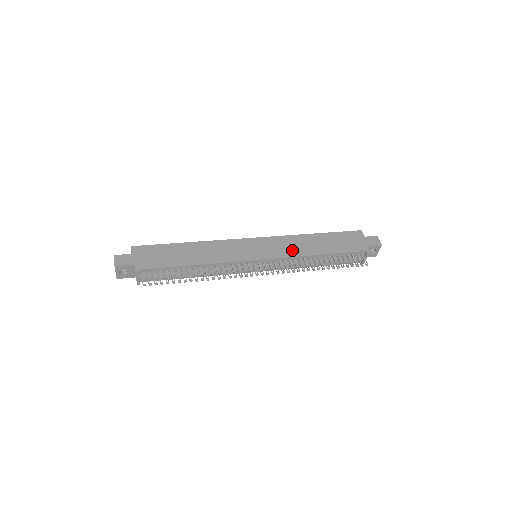
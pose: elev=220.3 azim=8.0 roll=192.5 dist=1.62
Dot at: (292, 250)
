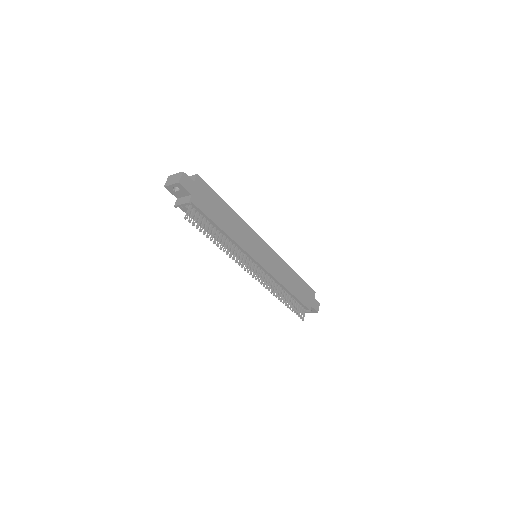
Dot at: (279, 273)
